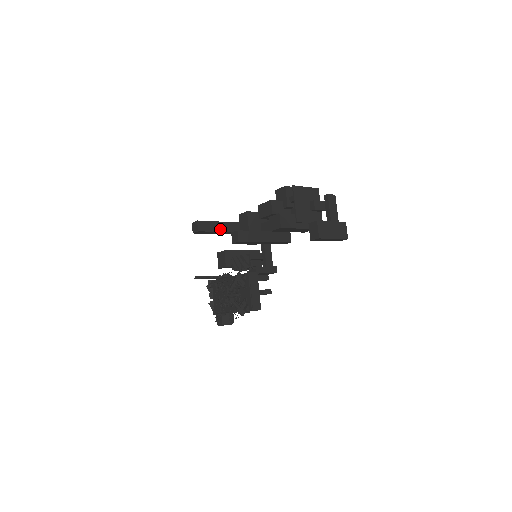
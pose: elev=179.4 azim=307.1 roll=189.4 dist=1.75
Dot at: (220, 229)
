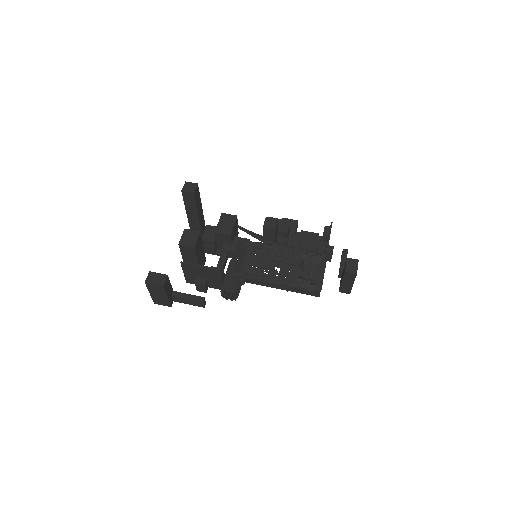
Dot at: (199, 210)
